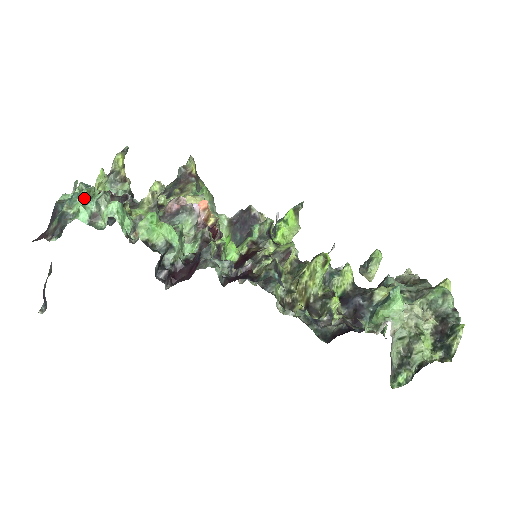
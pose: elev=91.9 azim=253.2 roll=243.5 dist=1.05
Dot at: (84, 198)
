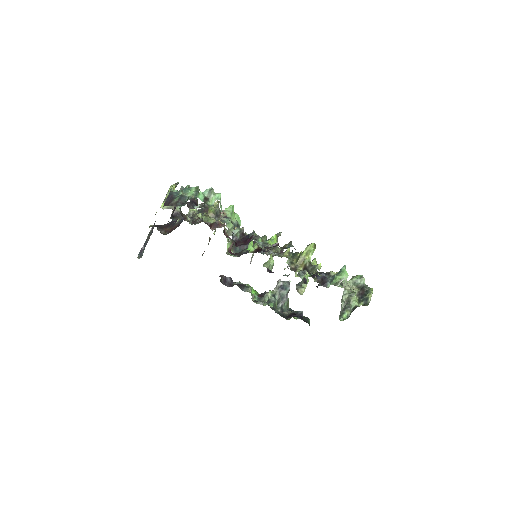
Dot at: (194, 191)
